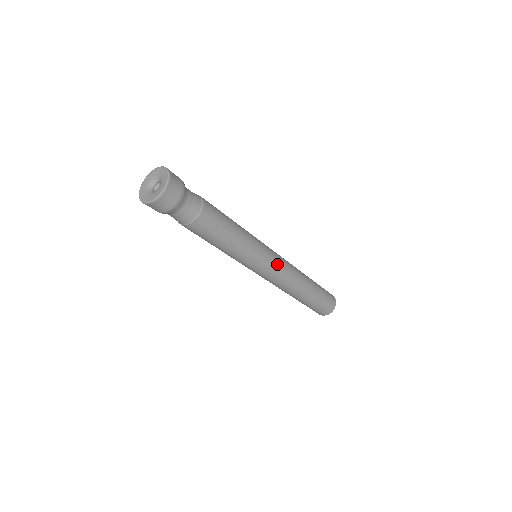
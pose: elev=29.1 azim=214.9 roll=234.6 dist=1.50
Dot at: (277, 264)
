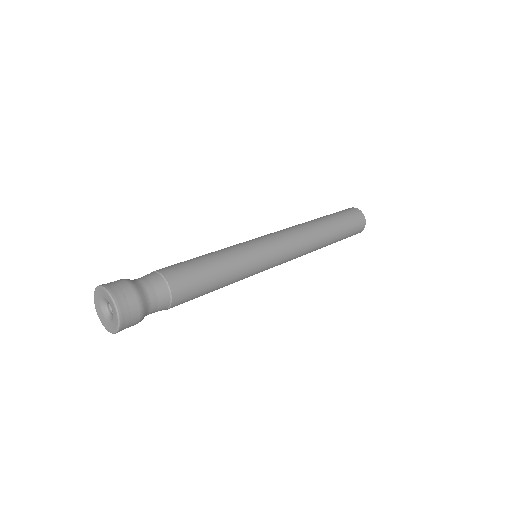
Dot at: (282, 258)
